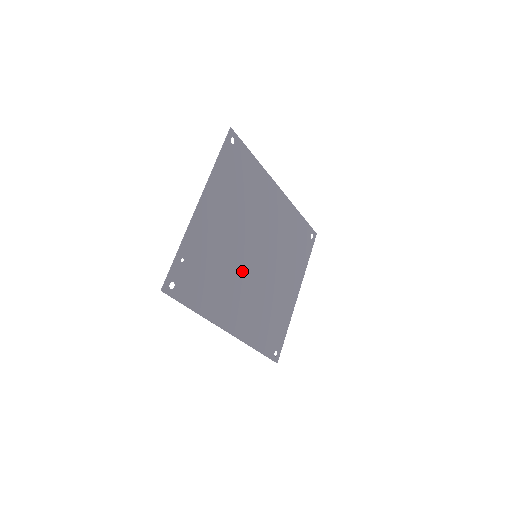
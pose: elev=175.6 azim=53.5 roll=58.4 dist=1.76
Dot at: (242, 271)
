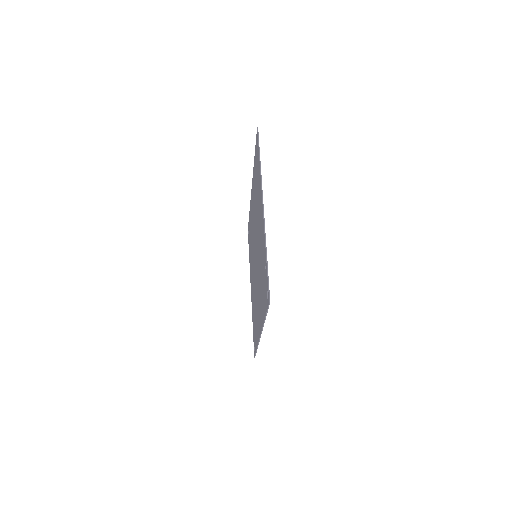
Dot at: occluded
